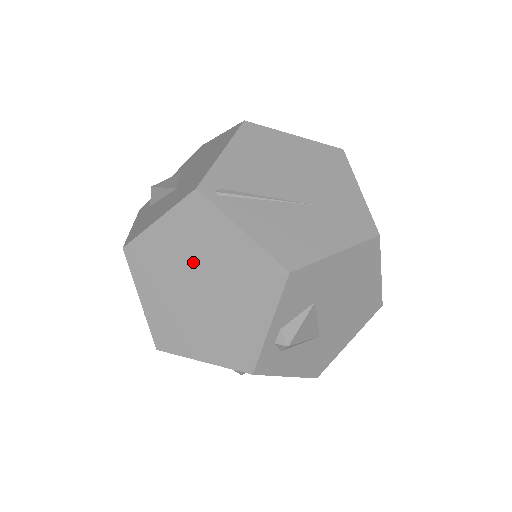
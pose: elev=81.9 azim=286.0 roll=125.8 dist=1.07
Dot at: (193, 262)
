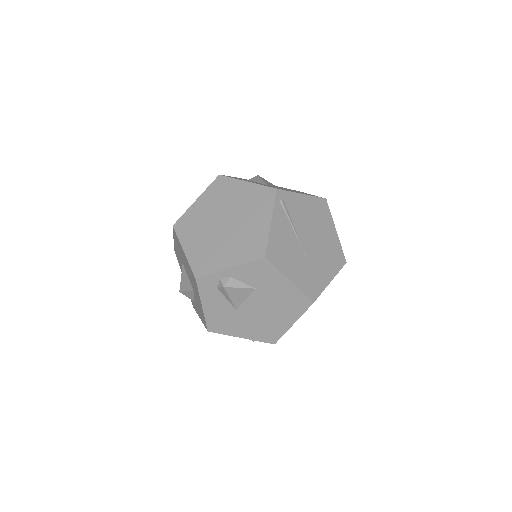
Dot at: (237, 211)
